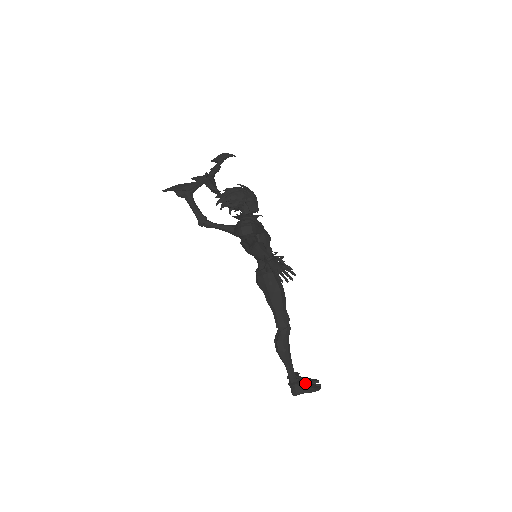
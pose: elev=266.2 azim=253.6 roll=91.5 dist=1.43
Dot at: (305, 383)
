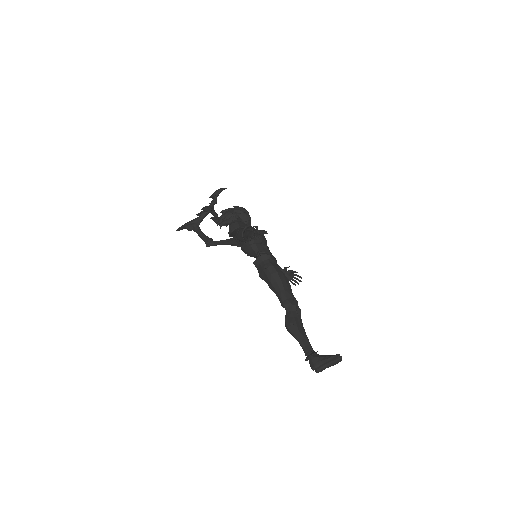
Dot at: occluded
